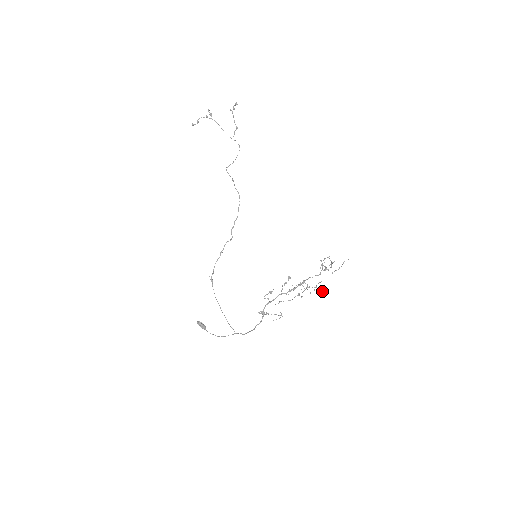
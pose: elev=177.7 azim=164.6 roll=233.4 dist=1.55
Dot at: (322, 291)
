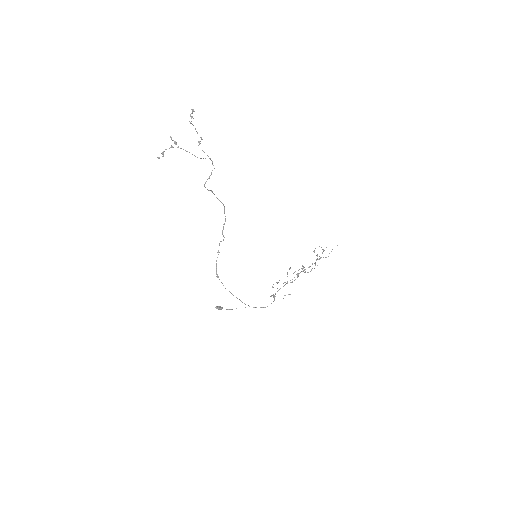
Dot at: occluded
